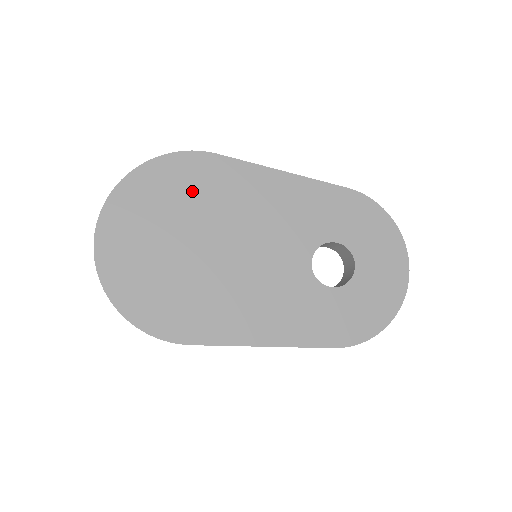
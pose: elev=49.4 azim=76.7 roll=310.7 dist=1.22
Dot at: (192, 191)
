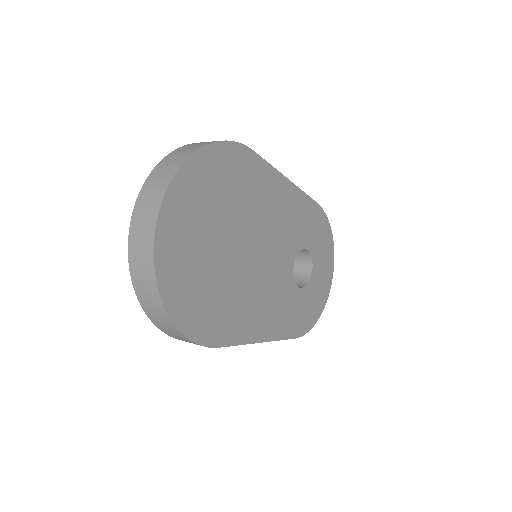
Dot at: (235, 188)
